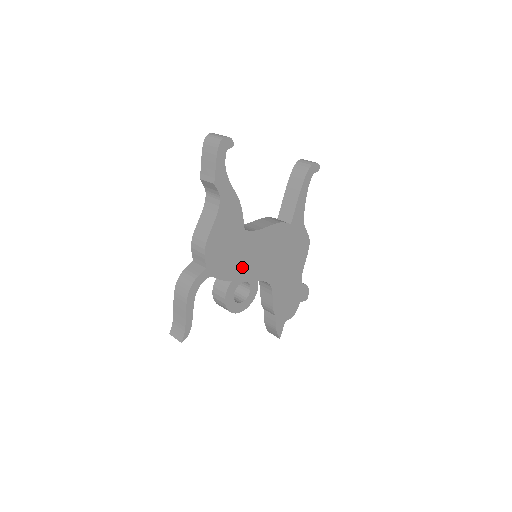
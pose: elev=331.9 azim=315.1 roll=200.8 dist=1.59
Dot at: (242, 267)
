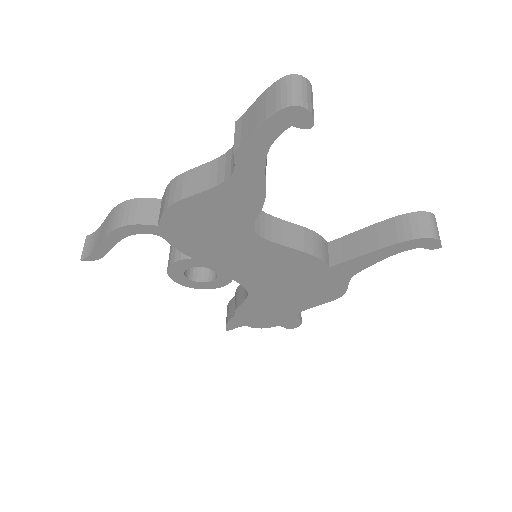
Dot at: (218, 256)
